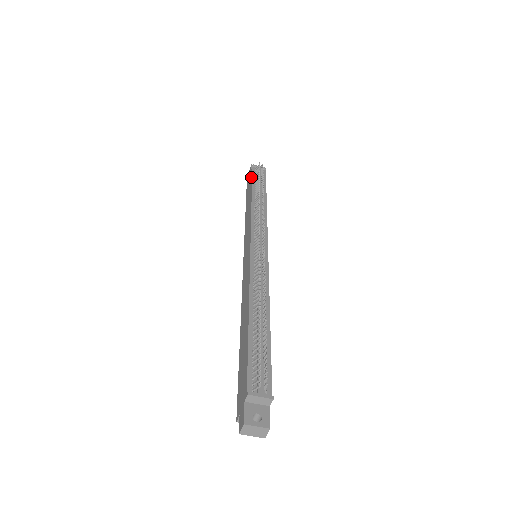
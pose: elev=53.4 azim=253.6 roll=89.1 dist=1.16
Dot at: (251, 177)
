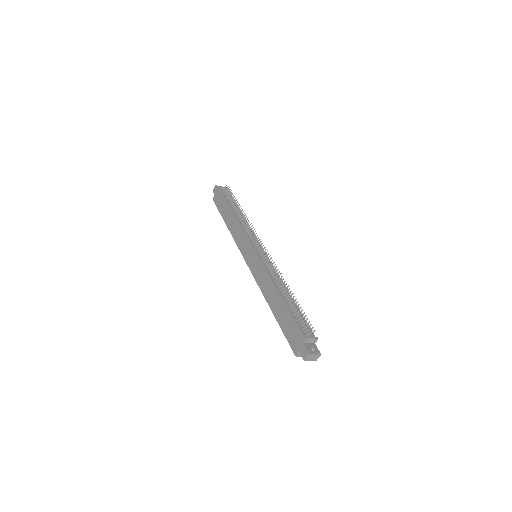
Dot at: (223, 196)
